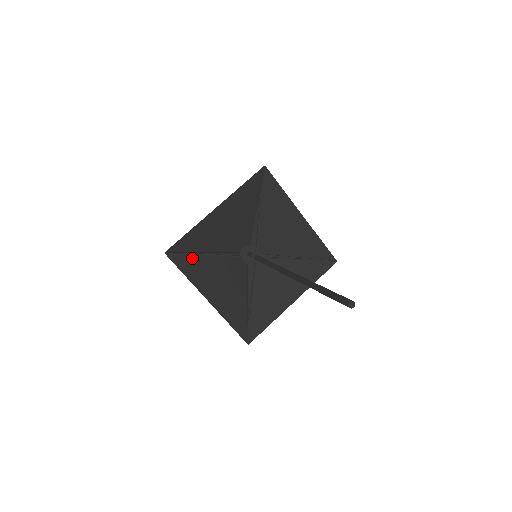
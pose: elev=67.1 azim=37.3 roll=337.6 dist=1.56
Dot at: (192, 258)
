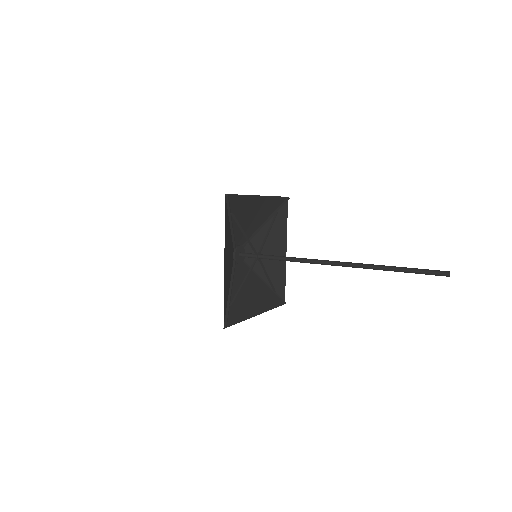
Dot at: (228, 218)
